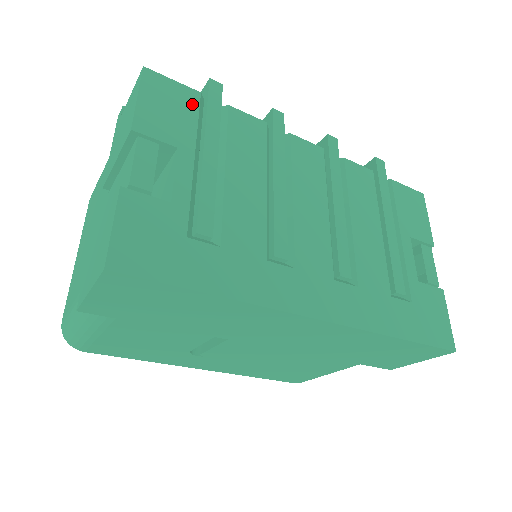
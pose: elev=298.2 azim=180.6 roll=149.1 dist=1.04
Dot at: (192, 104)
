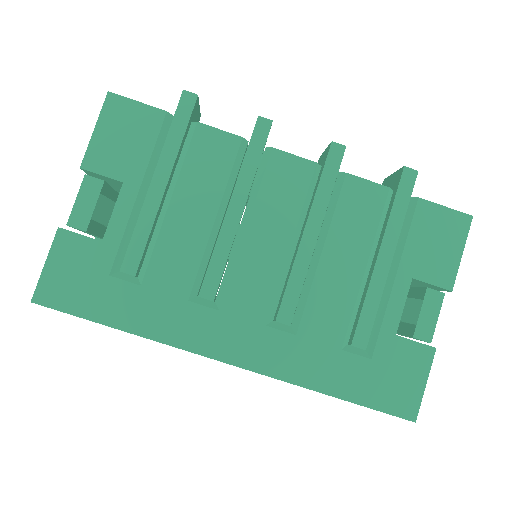
Dot at: (152, 128)
